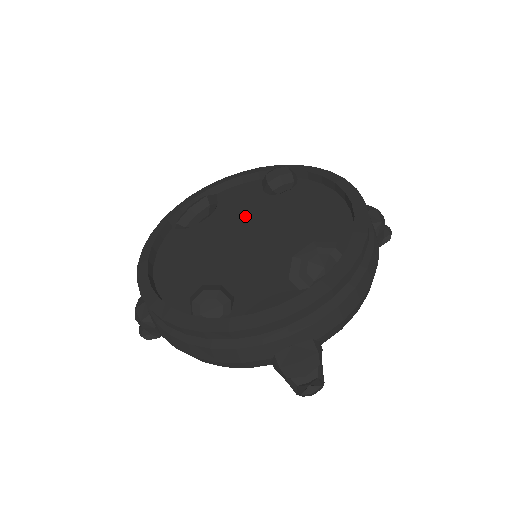
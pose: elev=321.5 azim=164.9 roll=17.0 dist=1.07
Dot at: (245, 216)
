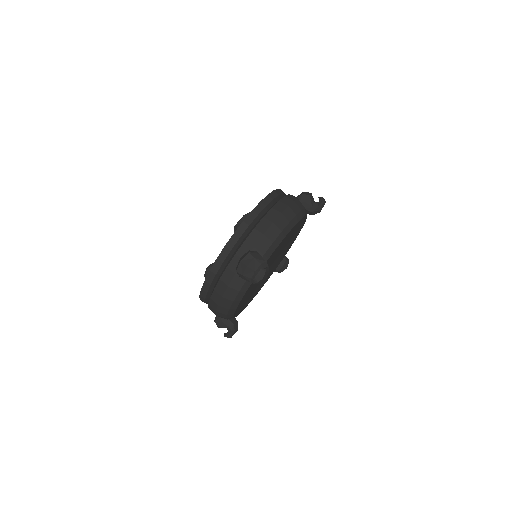
Dot at: occluded
